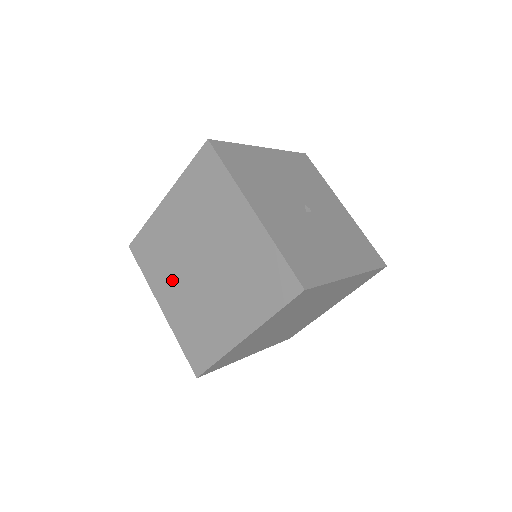
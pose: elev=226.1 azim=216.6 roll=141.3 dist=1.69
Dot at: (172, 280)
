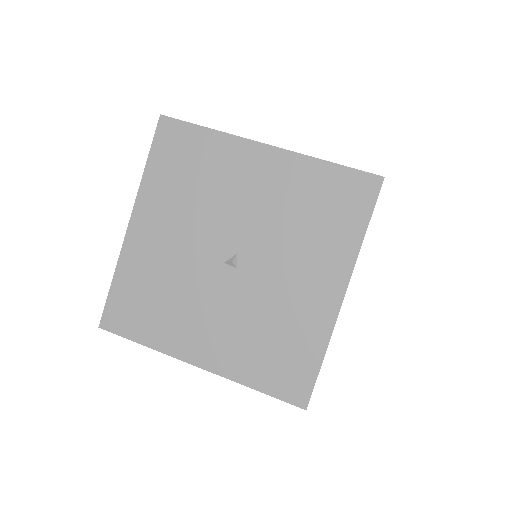
Dot at: occluded
